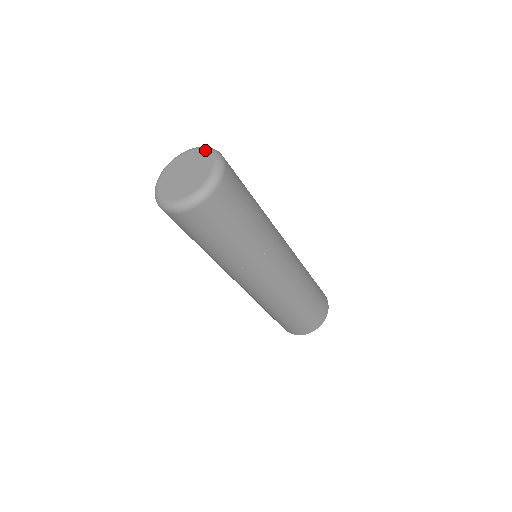
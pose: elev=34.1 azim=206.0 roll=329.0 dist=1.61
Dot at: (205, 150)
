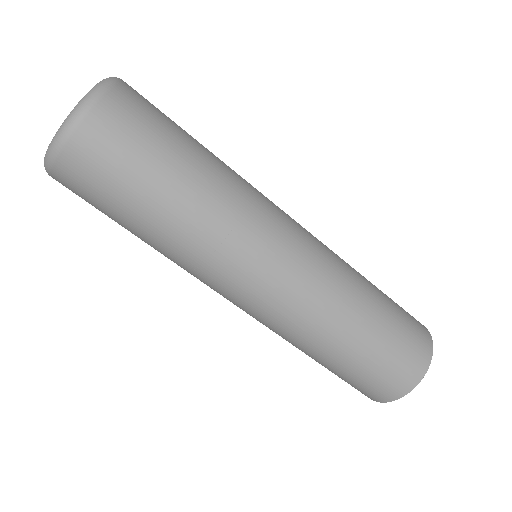
Dot at: occluded
